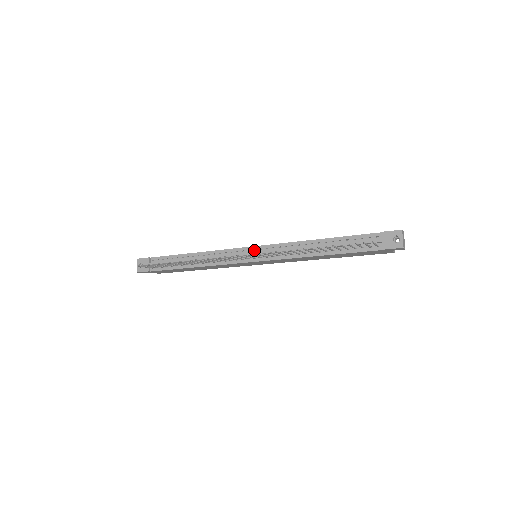
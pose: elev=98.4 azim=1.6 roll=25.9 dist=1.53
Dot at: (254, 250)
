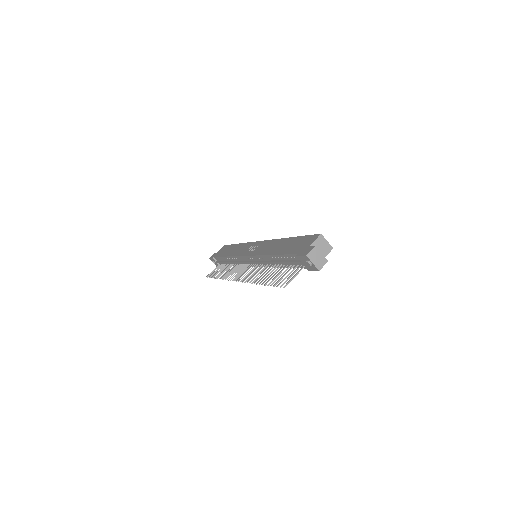
Dot at: (248, 259)
